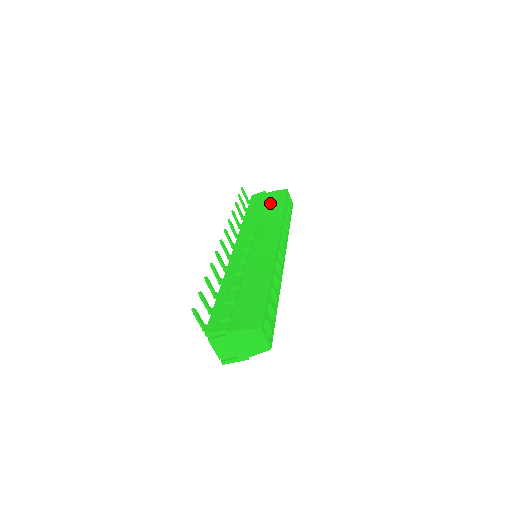
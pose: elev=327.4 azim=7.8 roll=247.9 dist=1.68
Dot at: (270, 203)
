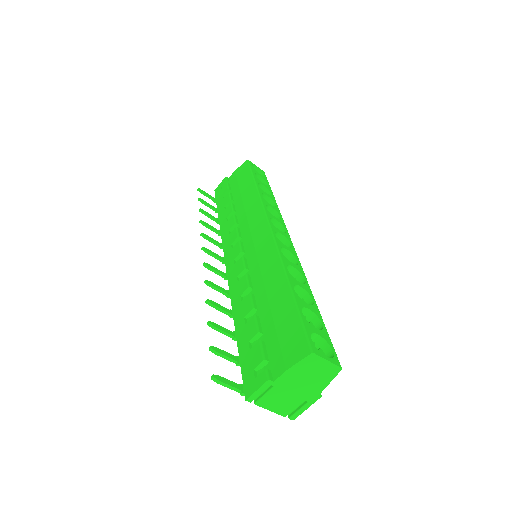
Dot at: (238, 186)
